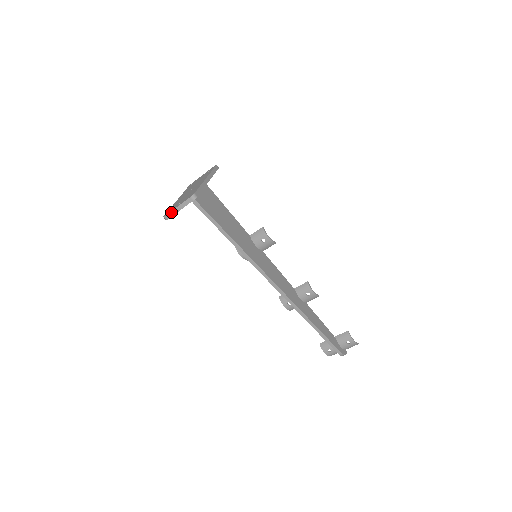
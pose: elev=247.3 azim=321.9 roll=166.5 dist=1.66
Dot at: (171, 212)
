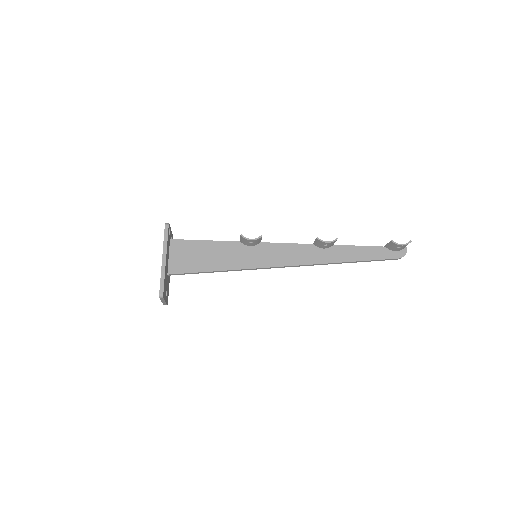
Dot at: (163, 303)
